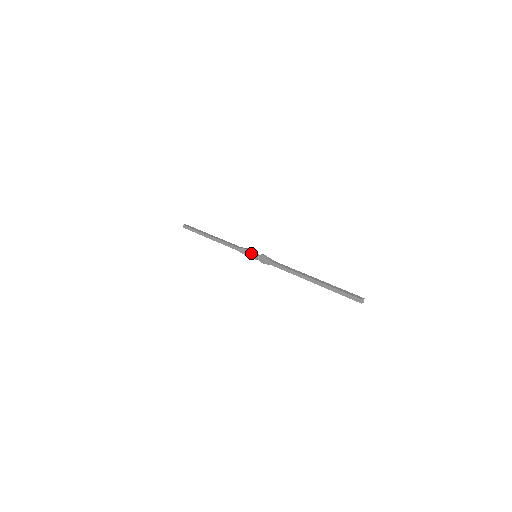
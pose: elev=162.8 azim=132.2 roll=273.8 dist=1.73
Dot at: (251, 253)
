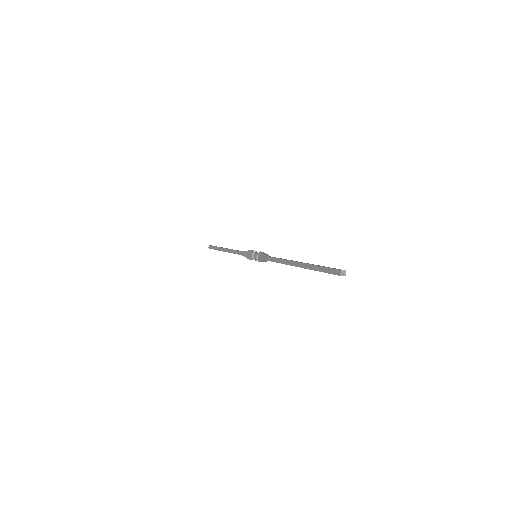
Dot at: (252, 253)
